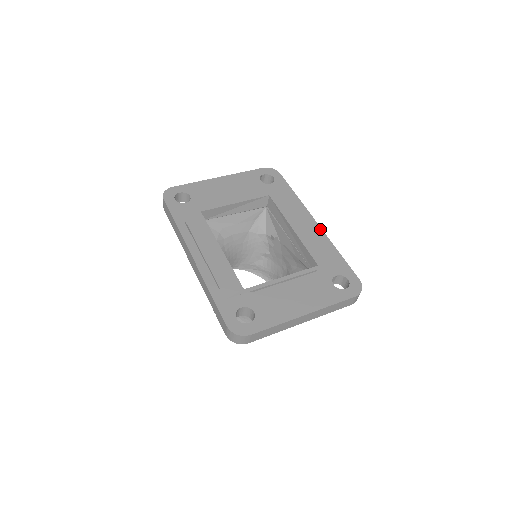
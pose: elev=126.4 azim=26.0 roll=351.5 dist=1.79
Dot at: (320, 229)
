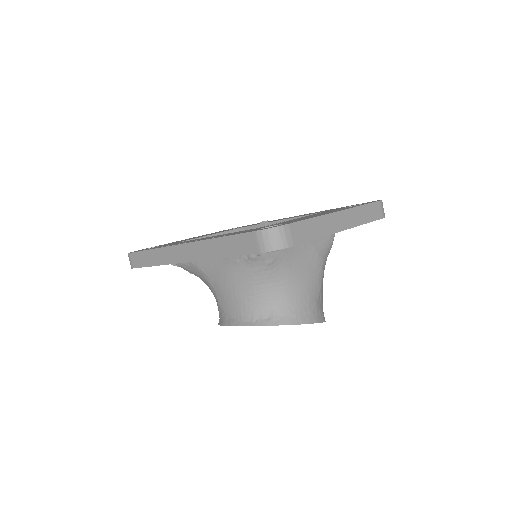
Dot at: occluded
